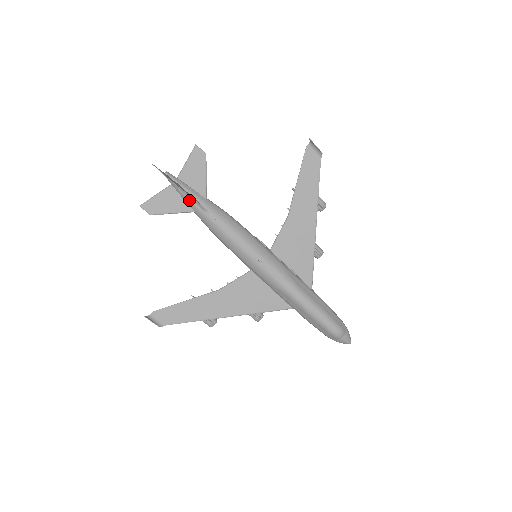
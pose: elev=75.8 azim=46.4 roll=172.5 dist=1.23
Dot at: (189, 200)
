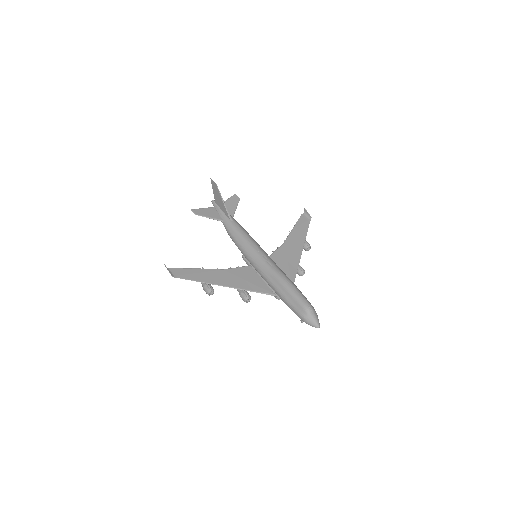
Dot at: (222, 213)
